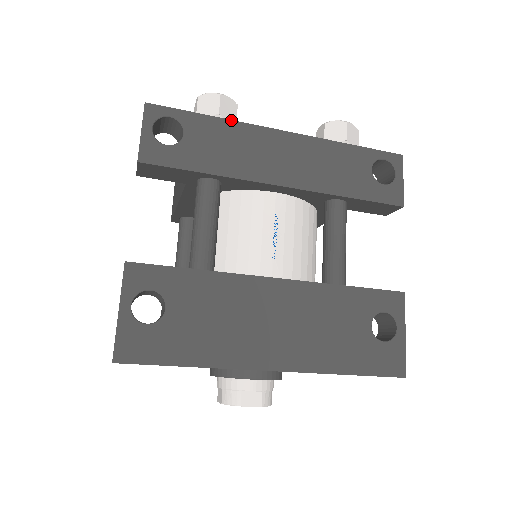
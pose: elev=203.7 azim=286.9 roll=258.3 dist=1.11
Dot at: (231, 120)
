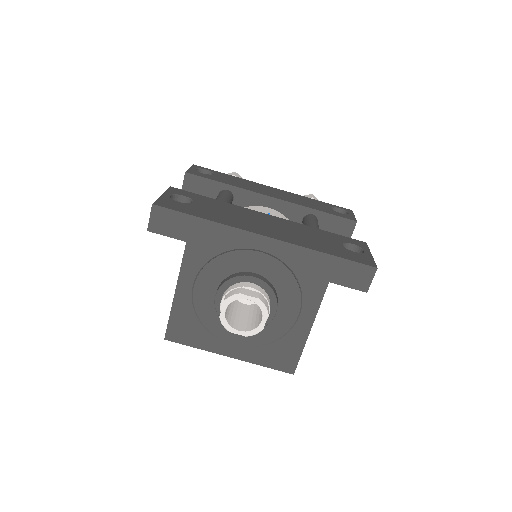
Dot at: (241, 178)
